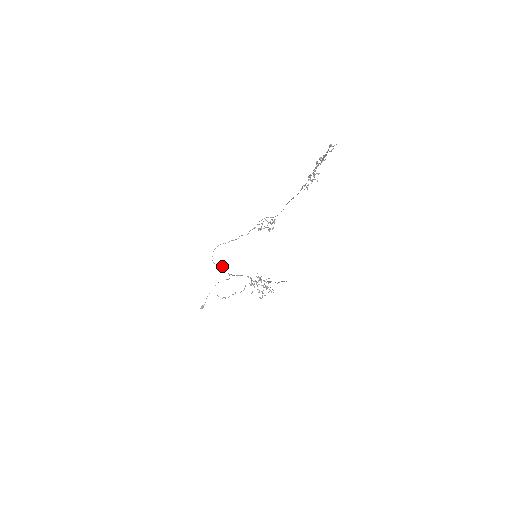
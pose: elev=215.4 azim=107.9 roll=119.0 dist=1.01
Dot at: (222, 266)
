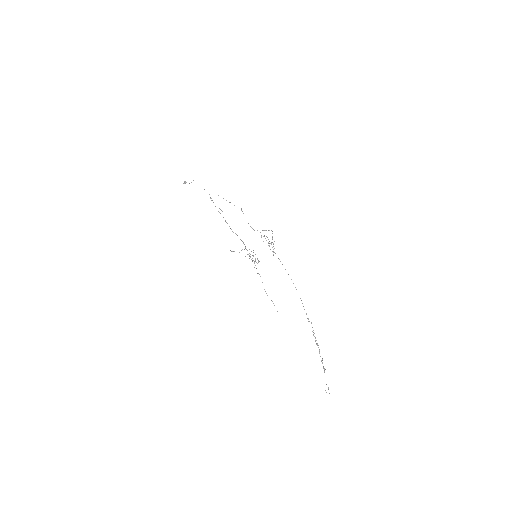
Dot at: occluded
